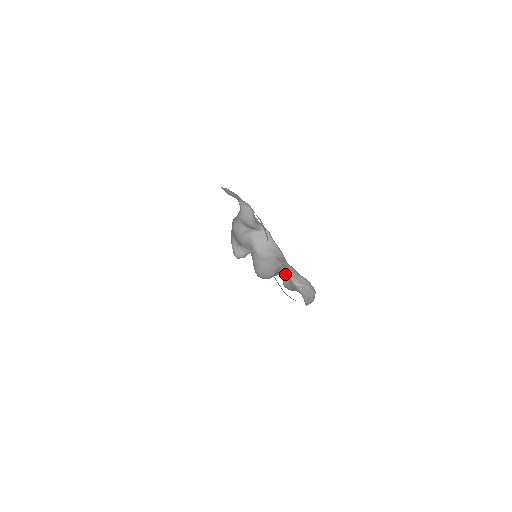
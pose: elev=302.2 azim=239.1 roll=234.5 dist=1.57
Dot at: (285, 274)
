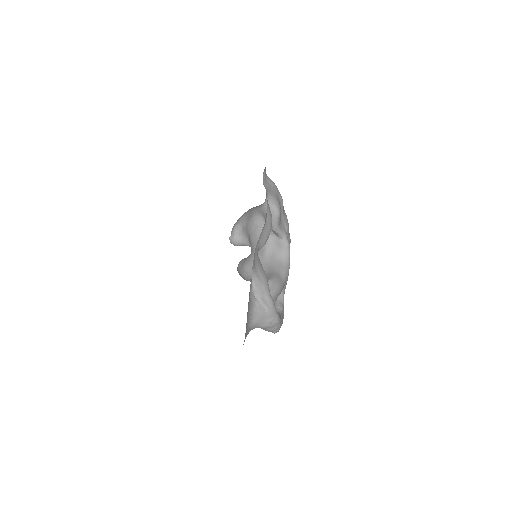
Dot at: occluded
